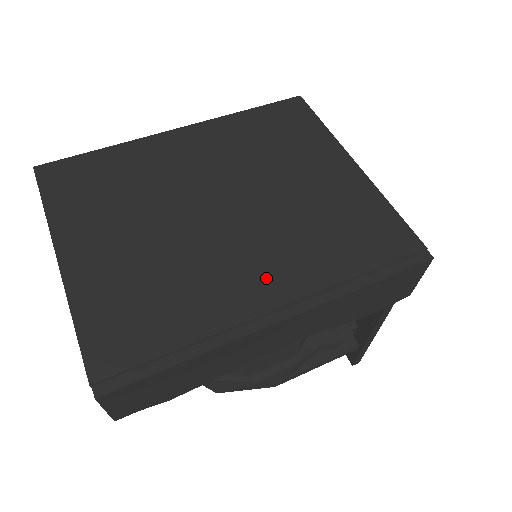
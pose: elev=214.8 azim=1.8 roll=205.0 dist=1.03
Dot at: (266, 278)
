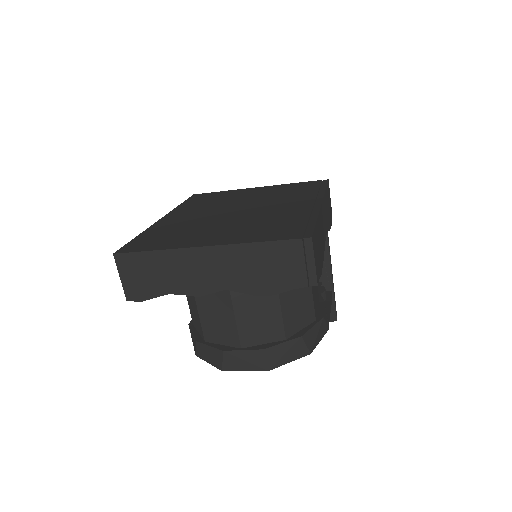
Dot at: (294, 204)
